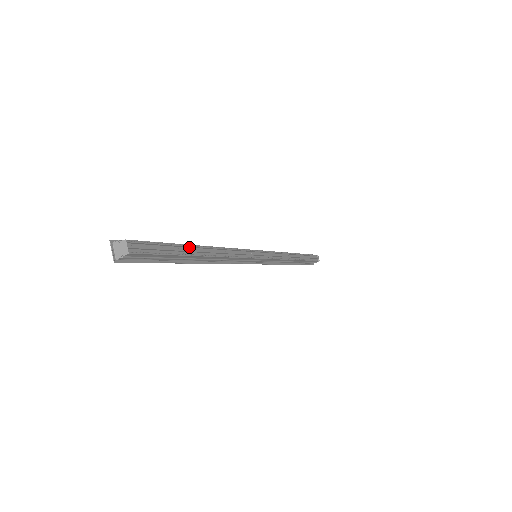
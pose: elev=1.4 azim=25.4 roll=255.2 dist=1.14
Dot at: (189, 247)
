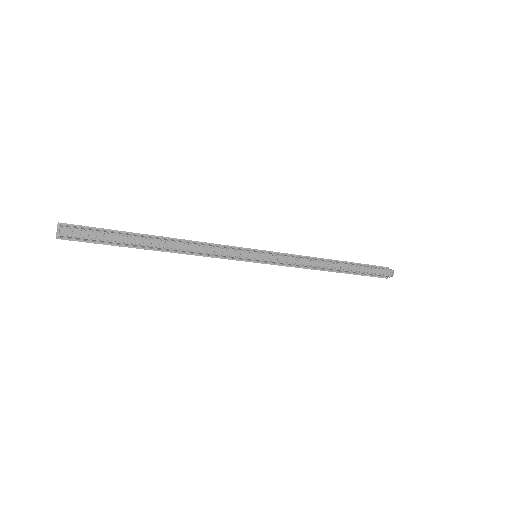
Dot at: (142, 238)
